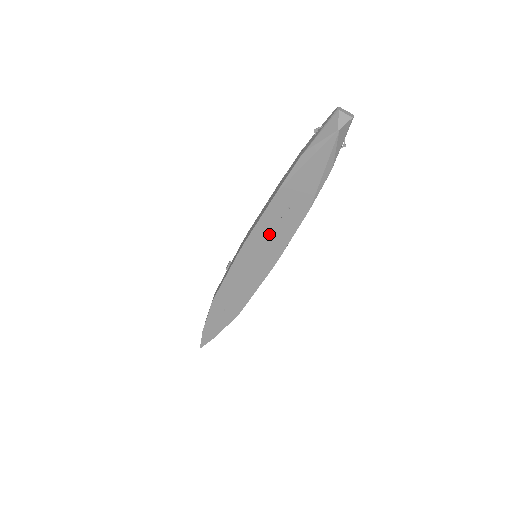
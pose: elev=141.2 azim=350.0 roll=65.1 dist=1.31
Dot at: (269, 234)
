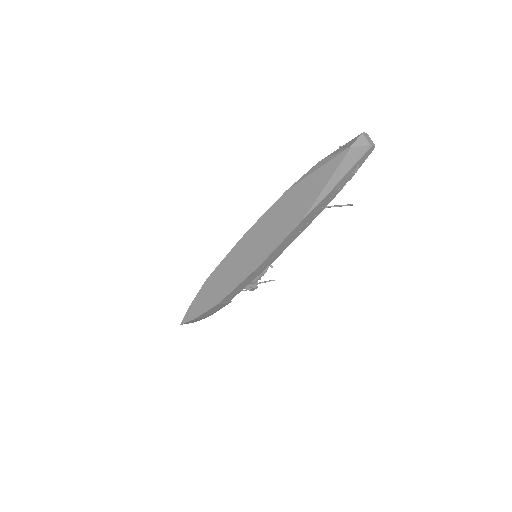
Dot at: (267, 230)
